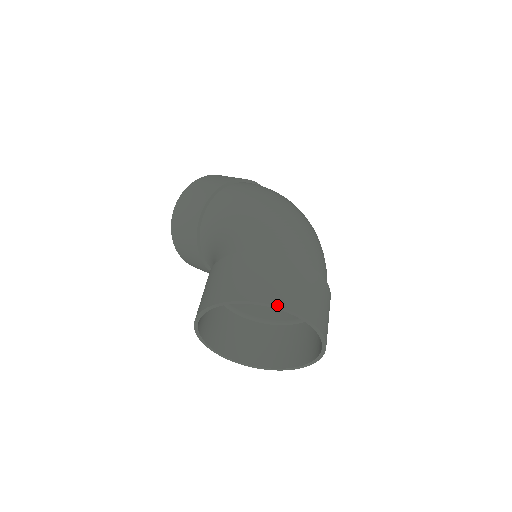
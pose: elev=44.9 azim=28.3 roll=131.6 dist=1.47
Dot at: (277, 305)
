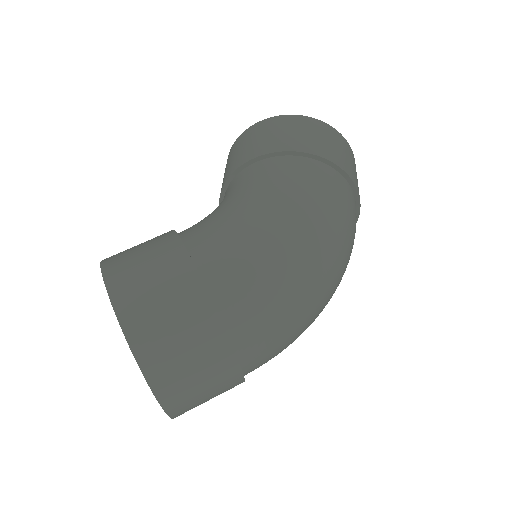
Dot at: (131, 346)
